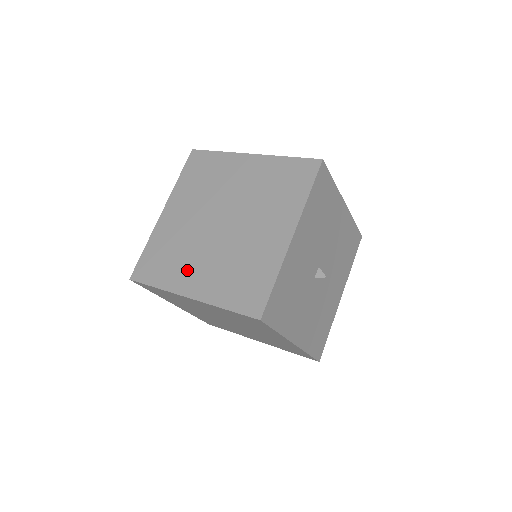
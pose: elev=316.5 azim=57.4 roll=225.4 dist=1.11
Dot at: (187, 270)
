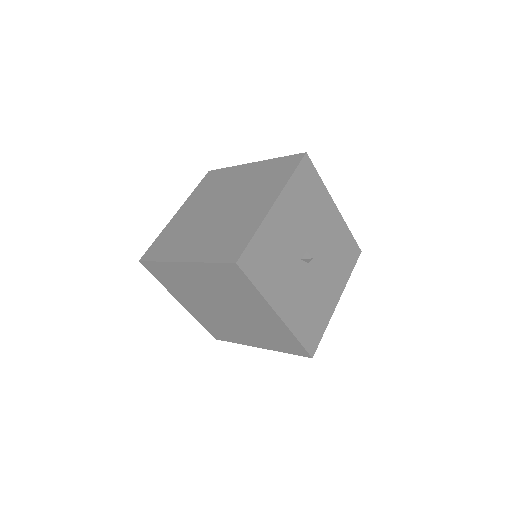
Dot at: (185, 244)
